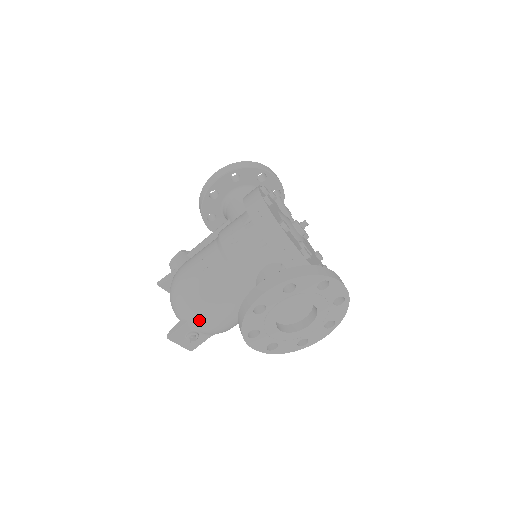
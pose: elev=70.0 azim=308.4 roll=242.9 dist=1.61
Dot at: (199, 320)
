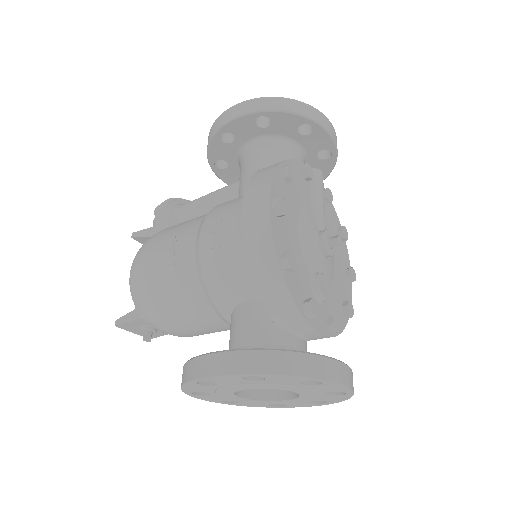
Dot at: (154, 323)
